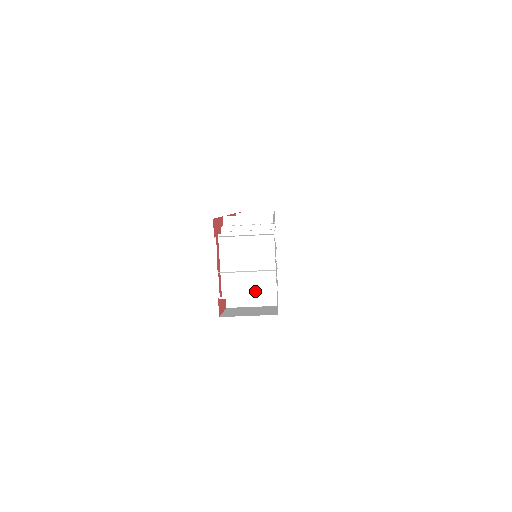
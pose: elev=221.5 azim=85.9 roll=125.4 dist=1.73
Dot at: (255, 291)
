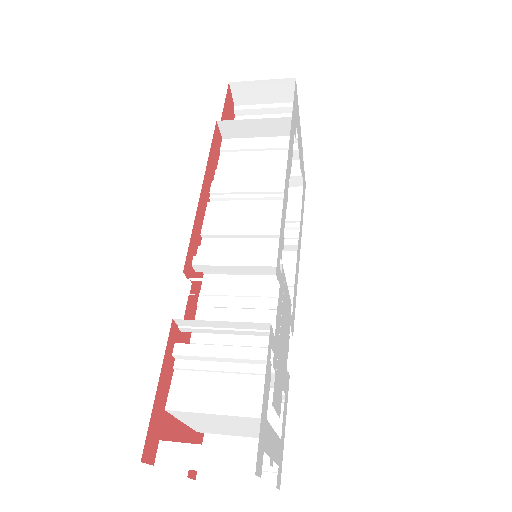
Dot at: (246, 436)
